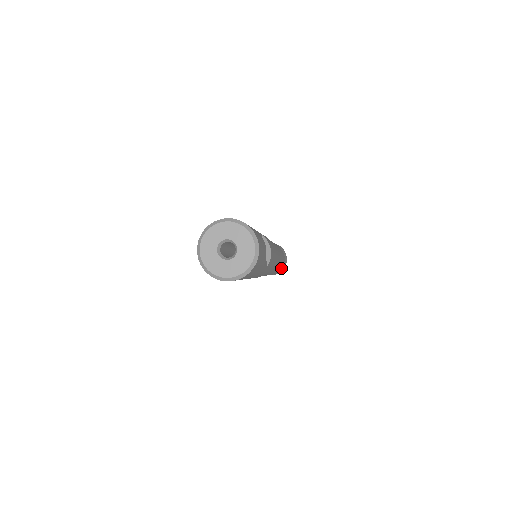
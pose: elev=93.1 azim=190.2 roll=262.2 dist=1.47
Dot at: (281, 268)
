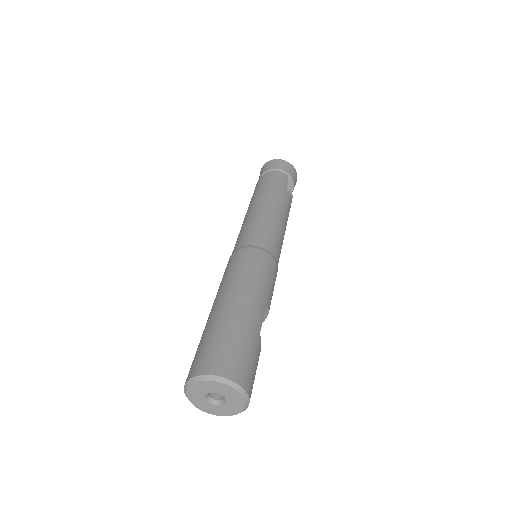
Dot at: occluded
